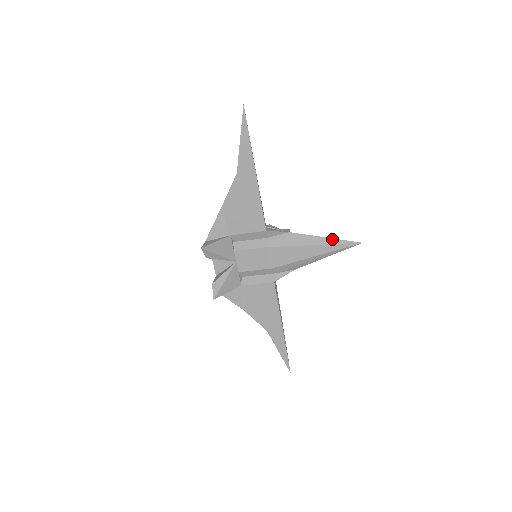
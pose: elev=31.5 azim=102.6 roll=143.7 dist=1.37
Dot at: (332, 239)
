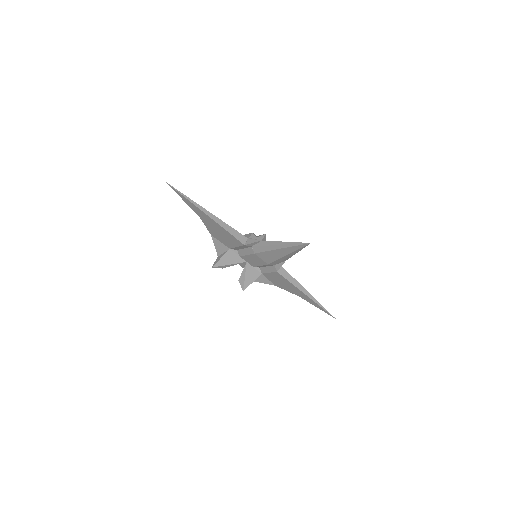
Dot at: (289, 243)
